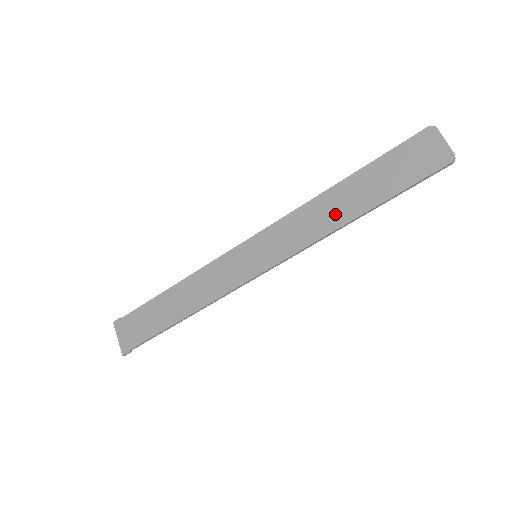
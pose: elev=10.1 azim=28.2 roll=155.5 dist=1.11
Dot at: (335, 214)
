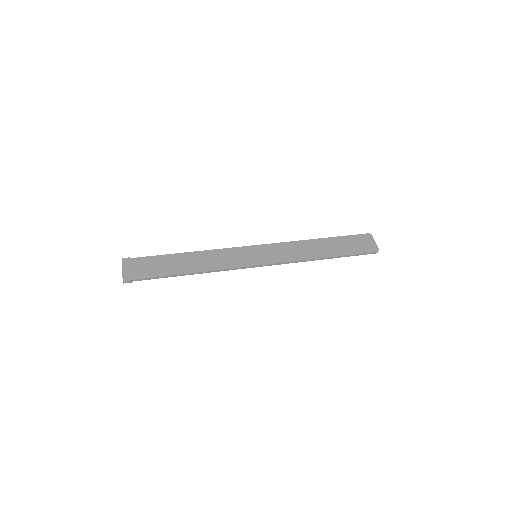
Dot at: (313, 252)
